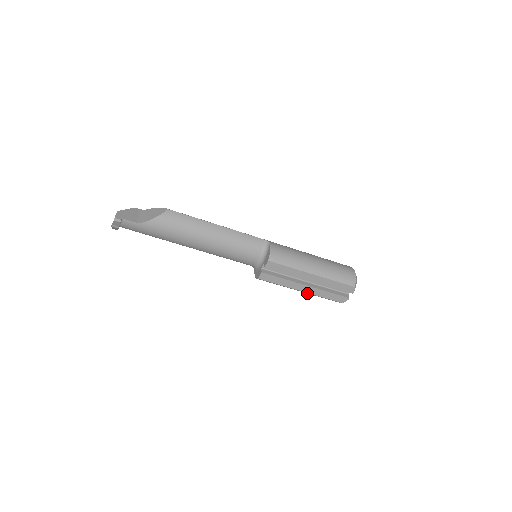
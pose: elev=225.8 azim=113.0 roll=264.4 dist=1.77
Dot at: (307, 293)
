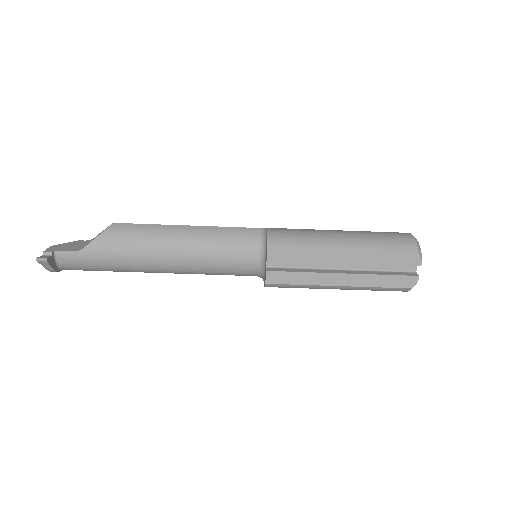
Dot at: (350, 288)
